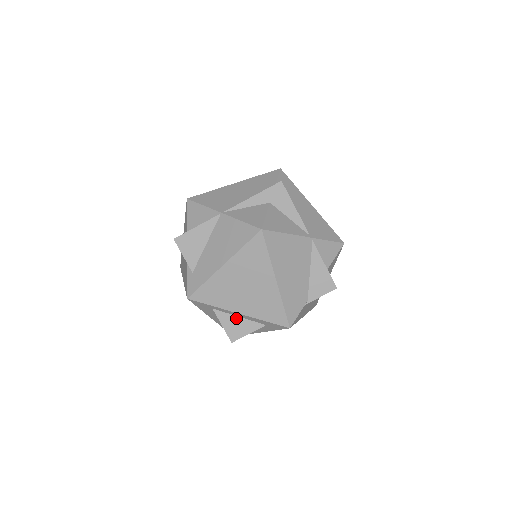
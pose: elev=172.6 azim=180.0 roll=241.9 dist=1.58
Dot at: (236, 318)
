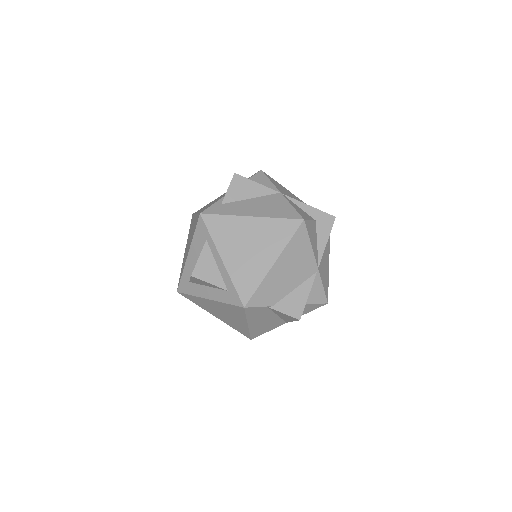
Dot at: (214, 263)
